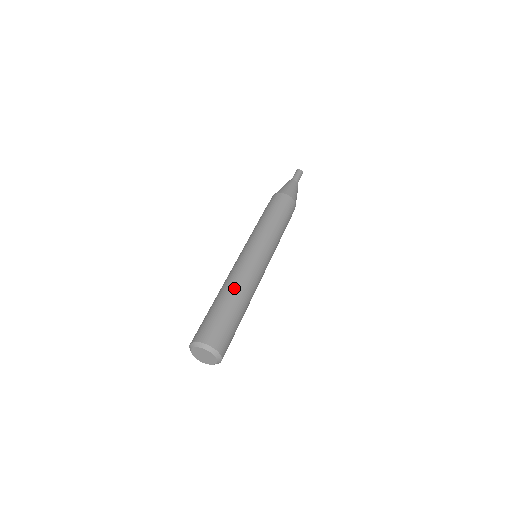
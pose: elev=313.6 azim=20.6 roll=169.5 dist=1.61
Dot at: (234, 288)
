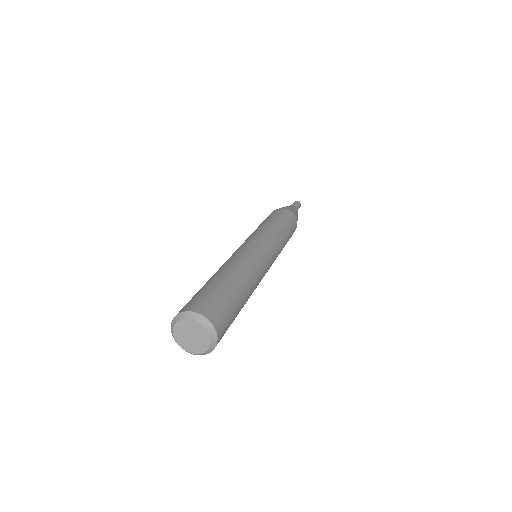
Dot at: (226, 267)
